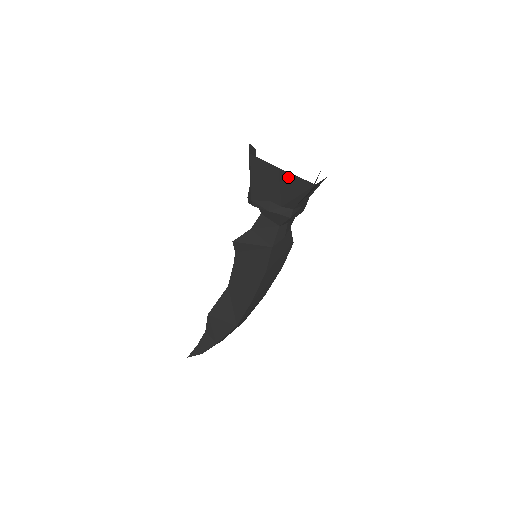
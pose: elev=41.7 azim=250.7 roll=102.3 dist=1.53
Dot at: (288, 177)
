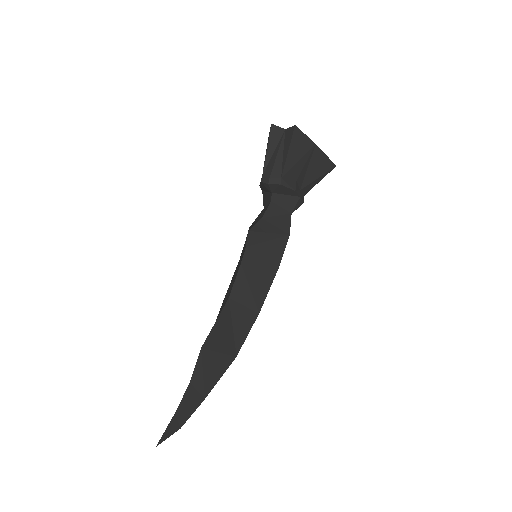
Dot at: (319, 155)
